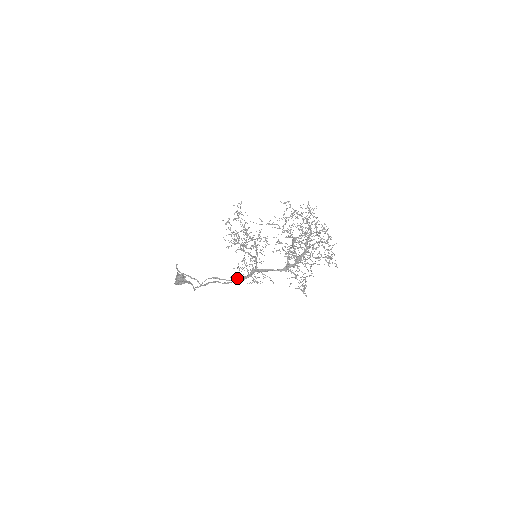
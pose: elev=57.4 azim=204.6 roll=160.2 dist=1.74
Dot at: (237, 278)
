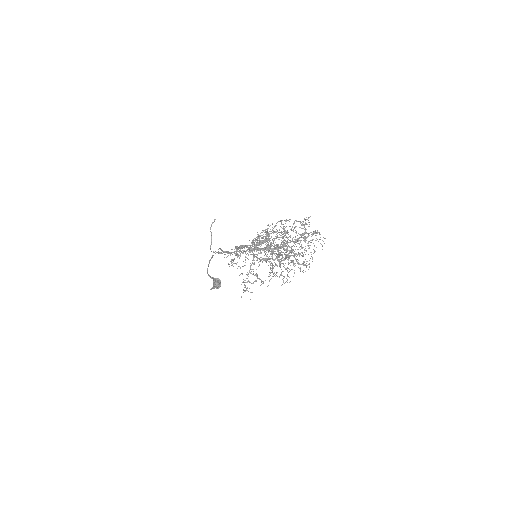
Dot at: (227, 251)
